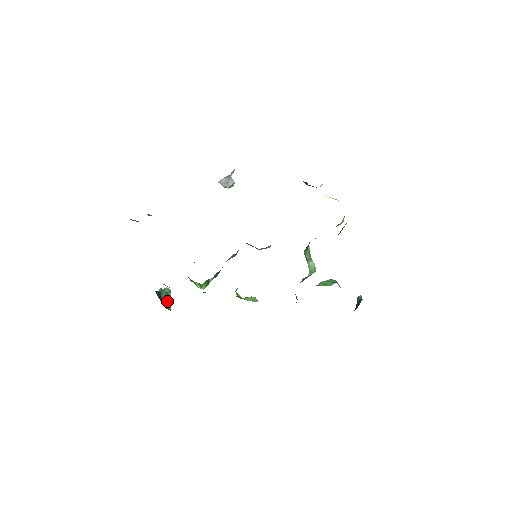
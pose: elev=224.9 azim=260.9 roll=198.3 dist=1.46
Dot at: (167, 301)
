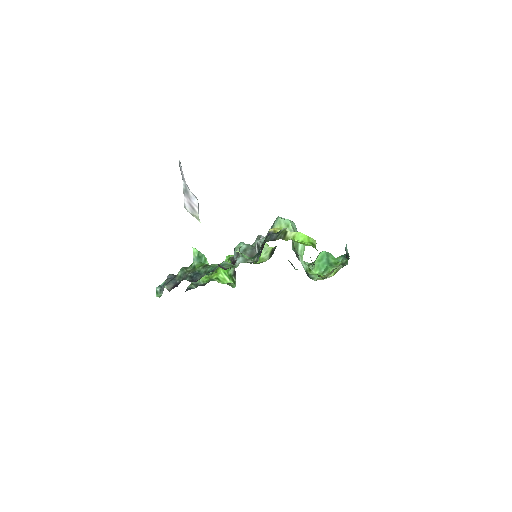
Dot at: (203, 262)
